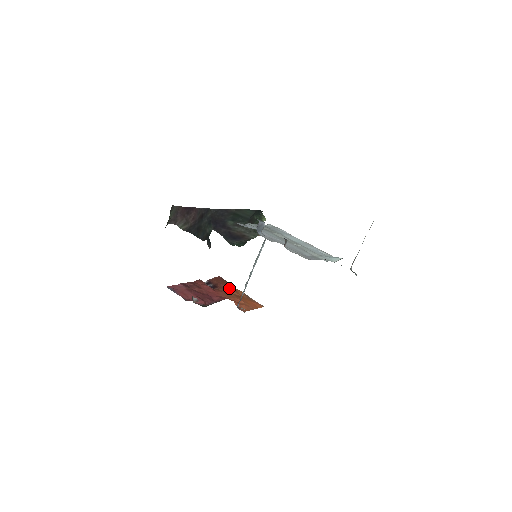
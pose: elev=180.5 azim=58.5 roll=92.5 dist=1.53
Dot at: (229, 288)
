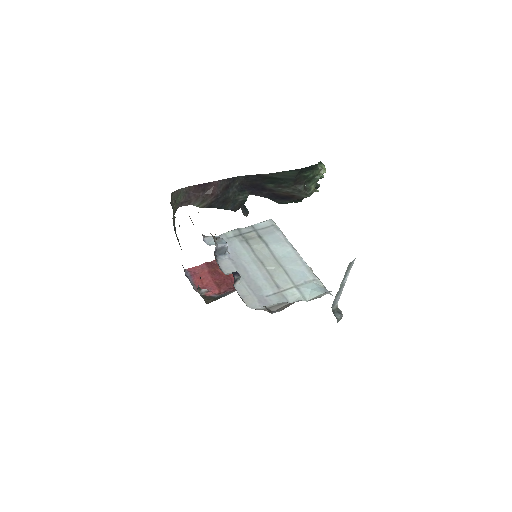
Dot at: occluded
